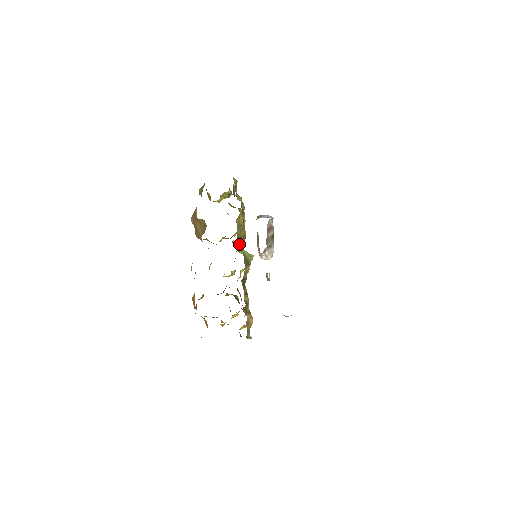
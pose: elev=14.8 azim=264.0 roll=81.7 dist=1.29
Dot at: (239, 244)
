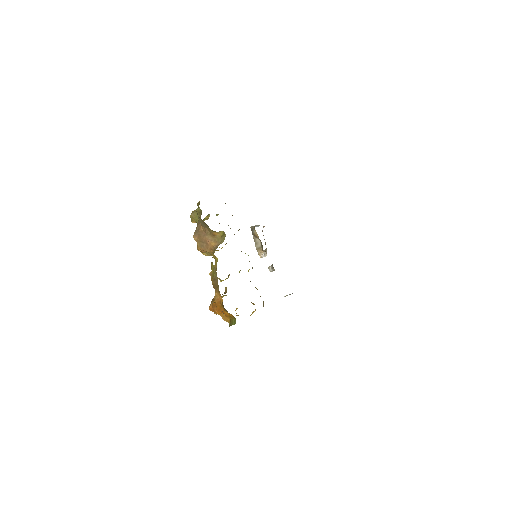
Dot at: occluded
